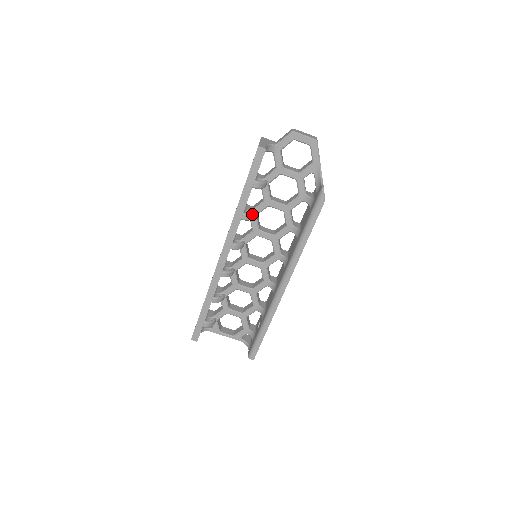
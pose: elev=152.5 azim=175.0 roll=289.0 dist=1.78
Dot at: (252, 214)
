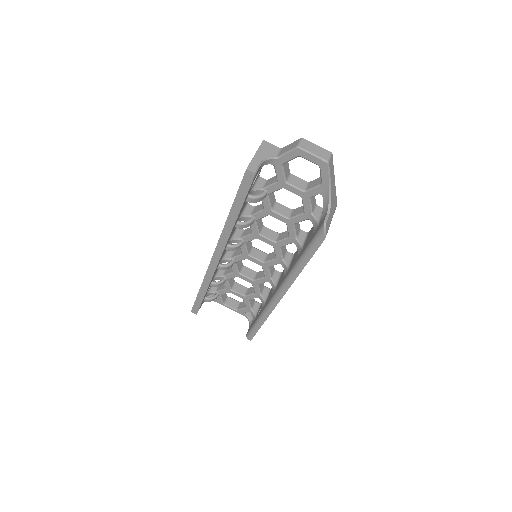
Dot at: (248, 222)
